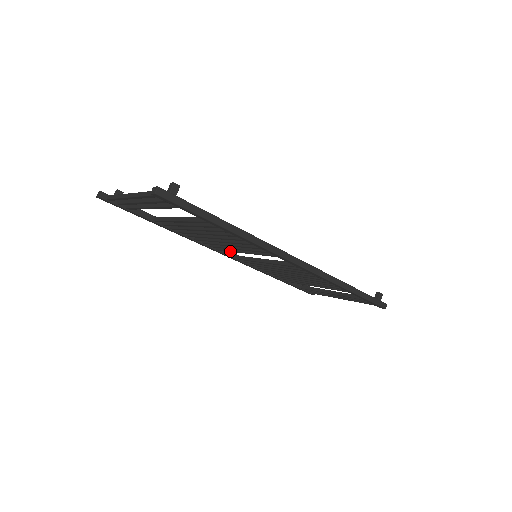
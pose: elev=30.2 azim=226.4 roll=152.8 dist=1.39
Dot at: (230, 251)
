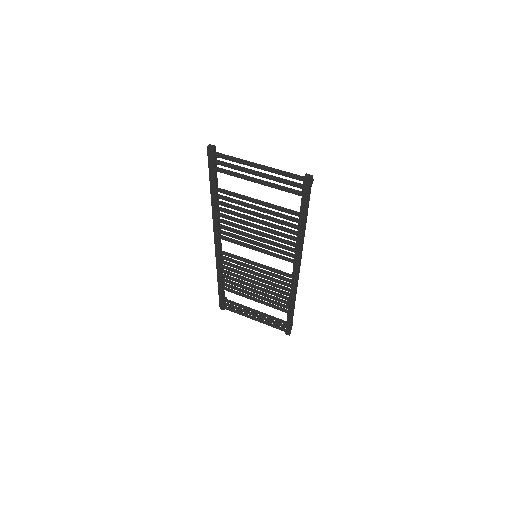
Dot at: (237, 243)
